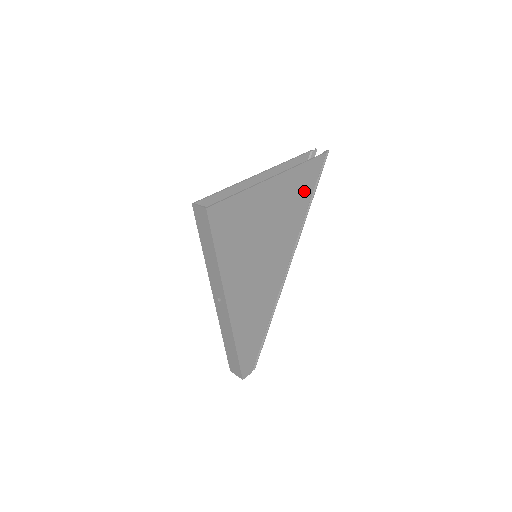
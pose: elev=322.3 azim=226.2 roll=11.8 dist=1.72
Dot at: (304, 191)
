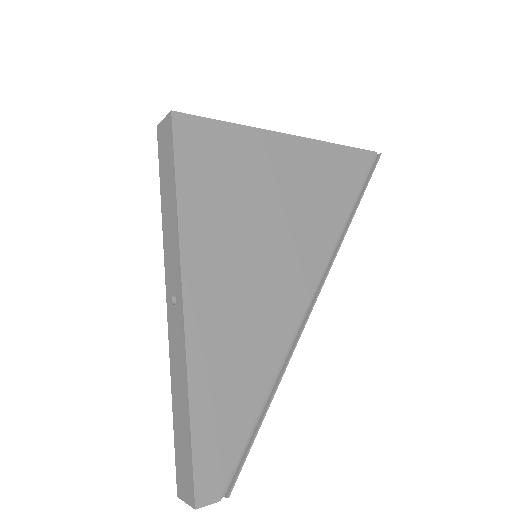
Dot at: (342, 185)
